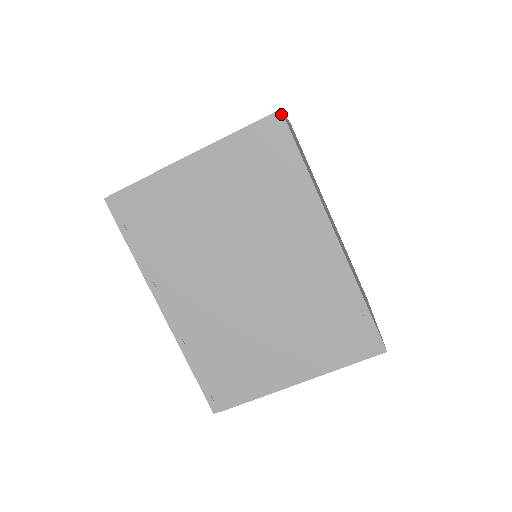
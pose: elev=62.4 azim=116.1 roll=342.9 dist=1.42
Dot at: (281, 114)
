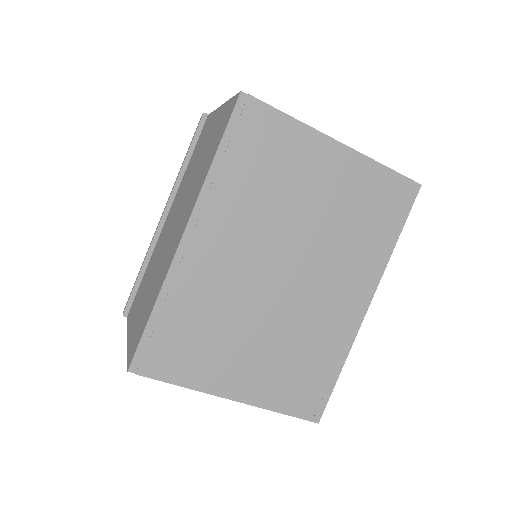
Dot at: (419, 188)
